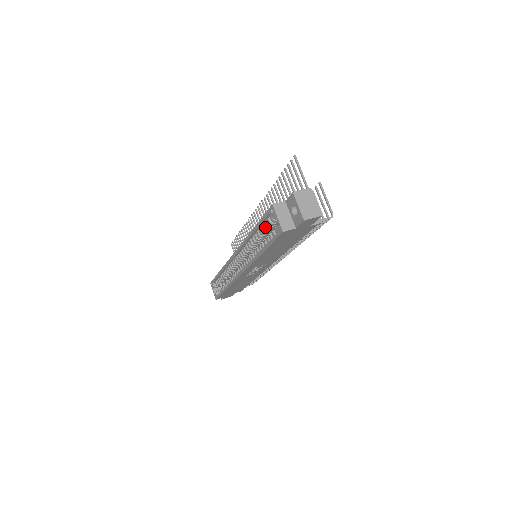
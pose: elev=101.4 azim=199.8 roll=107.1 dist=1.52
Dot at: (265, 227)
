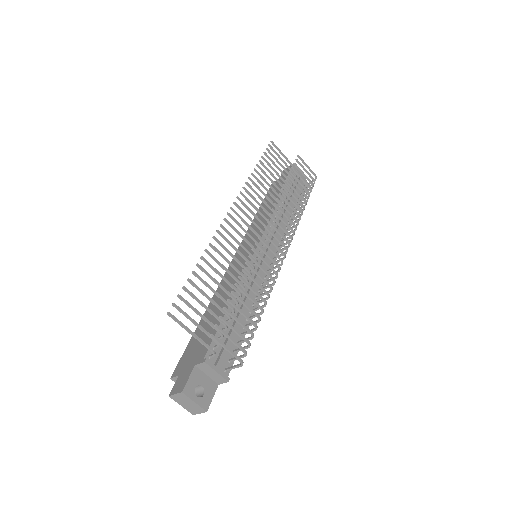
Dot at: occluded
